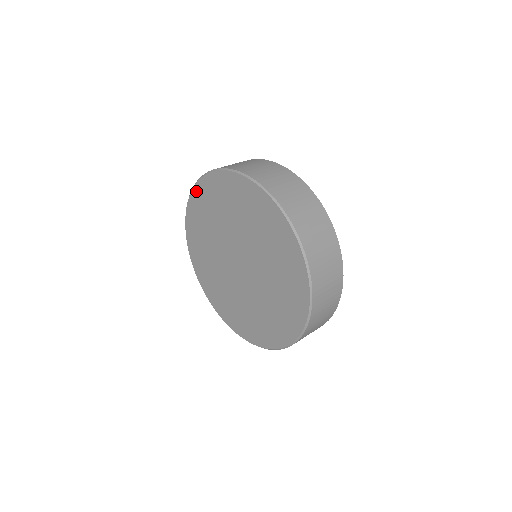
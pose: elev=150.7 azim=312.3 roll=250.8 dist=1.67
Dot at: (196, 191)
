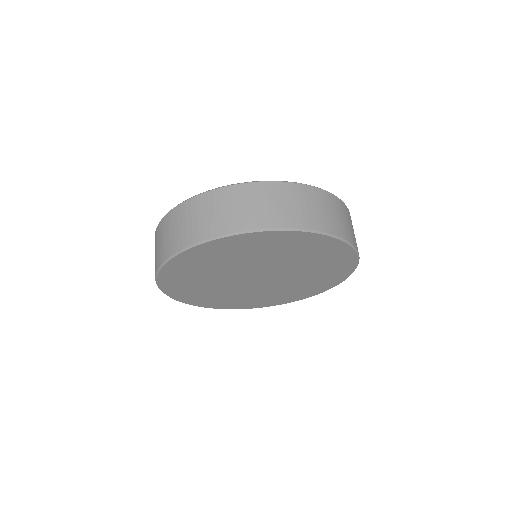
Dot at: (174, 296)
